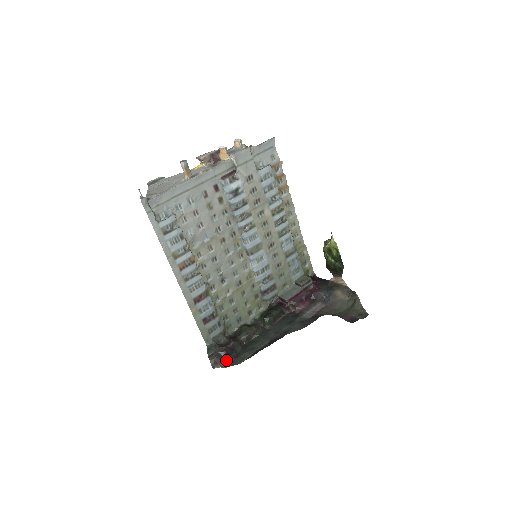
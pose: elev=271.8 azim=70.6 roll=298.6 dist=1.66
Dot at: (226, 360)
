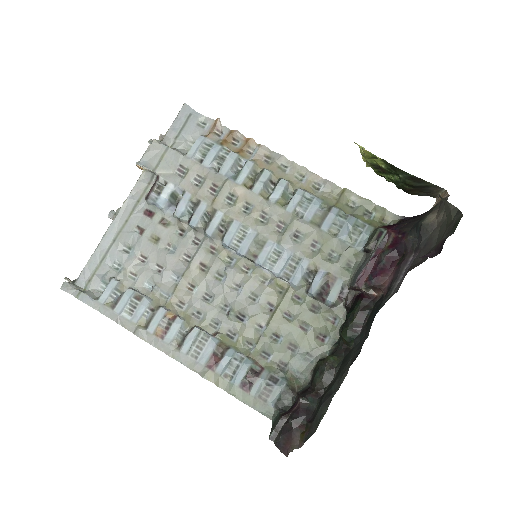
Dot at: (298, 433)
